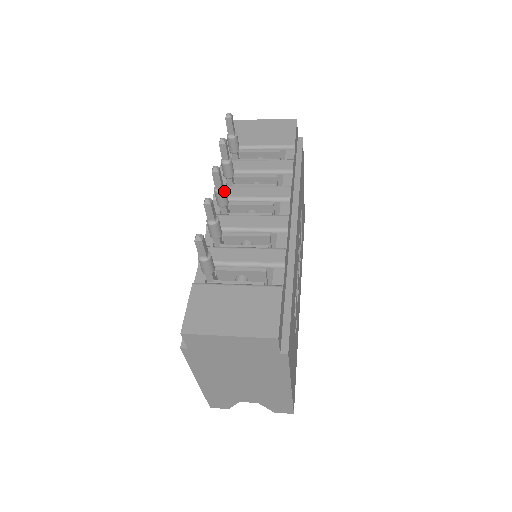
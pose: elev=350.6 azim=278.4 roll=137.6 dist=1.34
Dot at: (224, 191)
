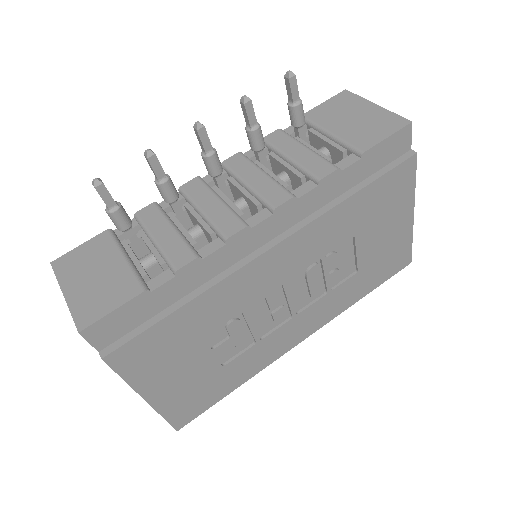
Dot at: (208, 157)
